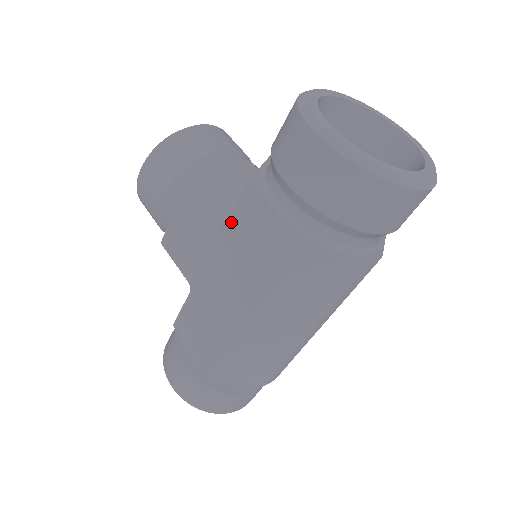
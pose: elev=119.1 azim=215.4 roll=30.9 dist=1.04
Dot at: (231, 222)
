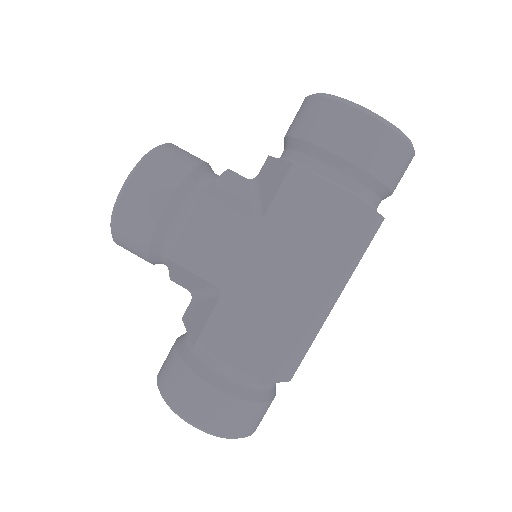
Dot at: (275, 205)
